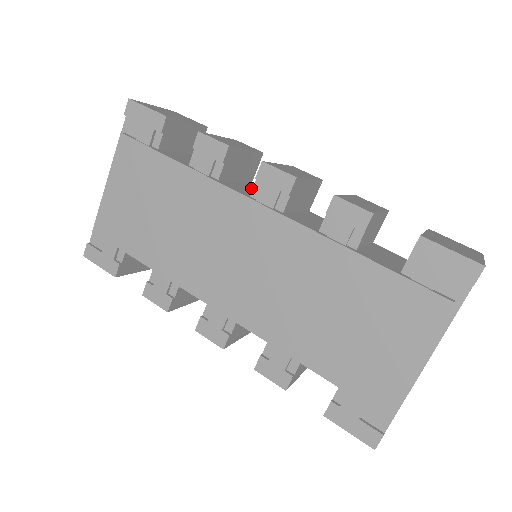
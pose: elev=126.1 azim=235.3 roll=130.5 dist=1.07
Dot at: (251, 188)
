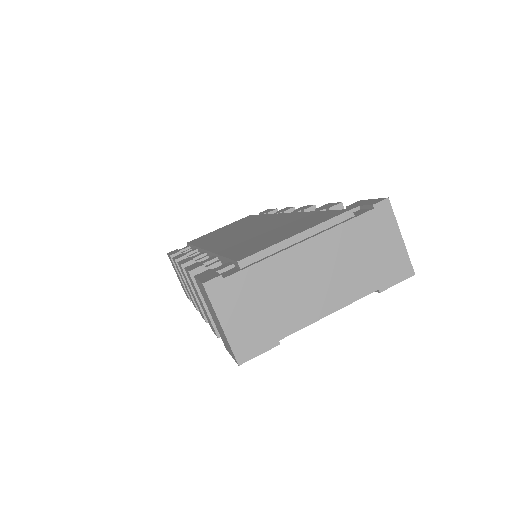
Dot at: occluded
